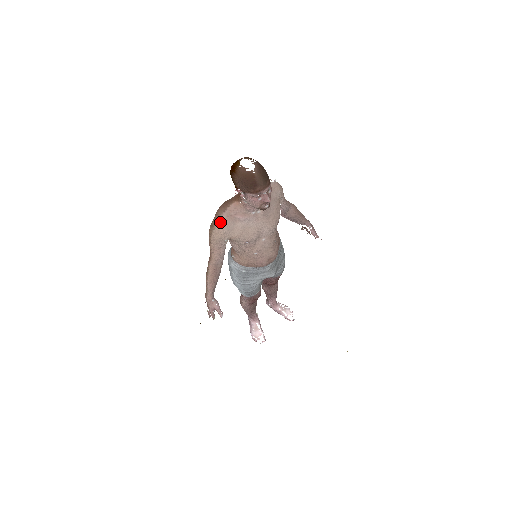
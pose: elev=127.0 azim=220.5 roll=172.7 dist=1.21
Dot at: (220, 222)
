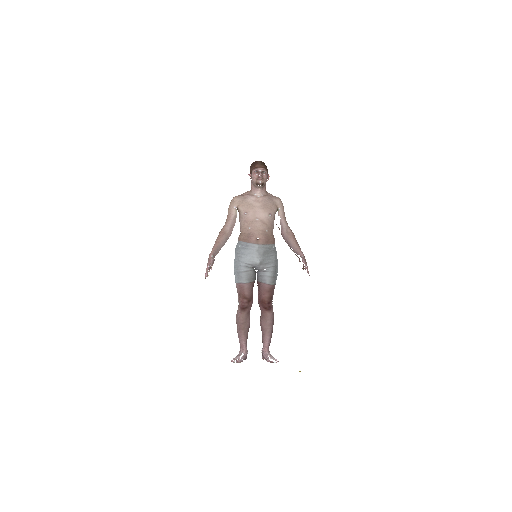
Dot at: (236, 196)
